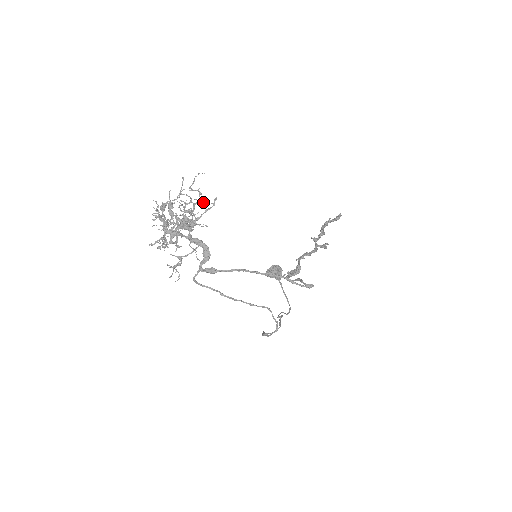
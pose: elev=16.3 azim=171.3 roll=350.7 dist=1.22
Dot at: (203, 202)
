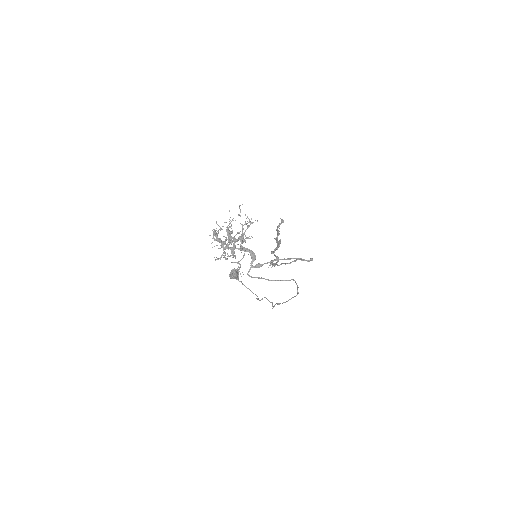
Dot at: occluded
